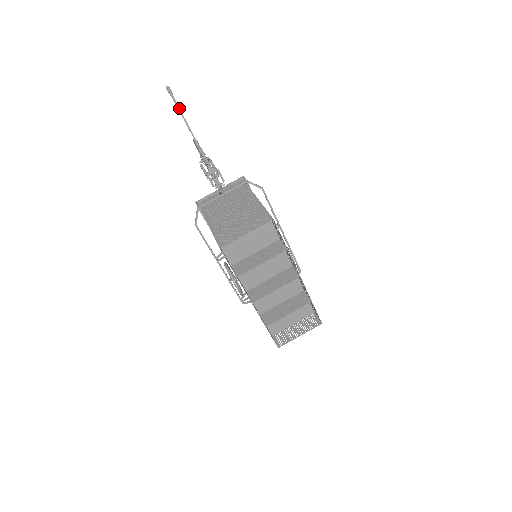
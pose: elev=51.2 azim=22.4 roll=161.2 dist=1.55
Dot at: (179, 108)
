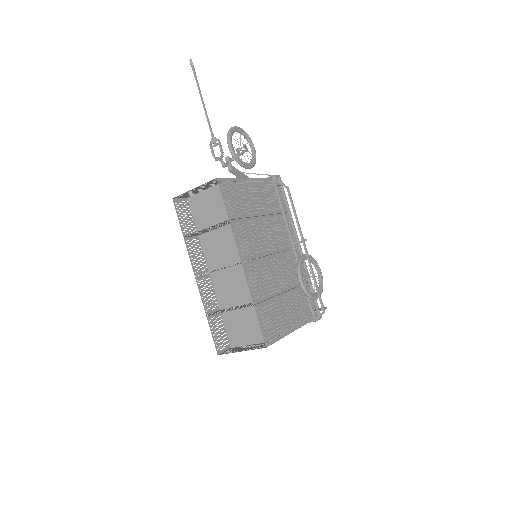
Dot at: (196, 78)
